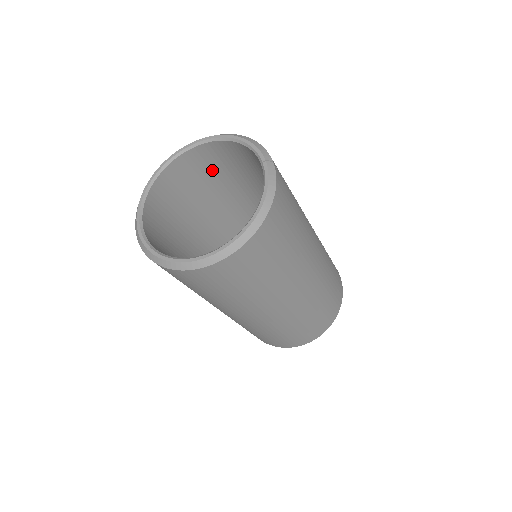
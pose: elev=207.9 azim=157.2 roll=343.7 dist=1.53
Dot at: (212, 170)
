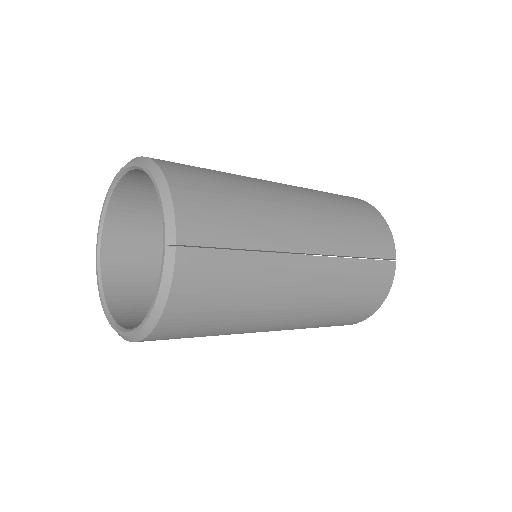
Dot at: occluded
